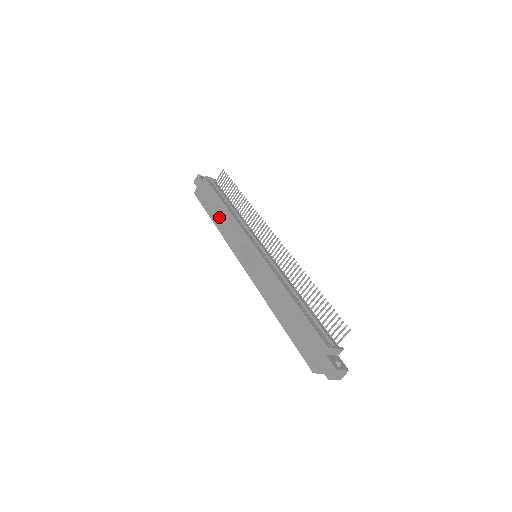
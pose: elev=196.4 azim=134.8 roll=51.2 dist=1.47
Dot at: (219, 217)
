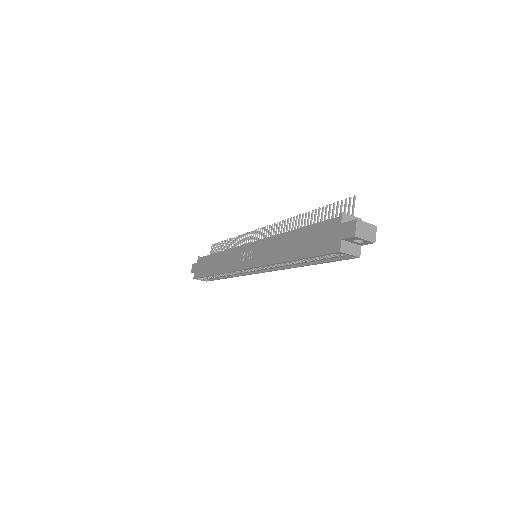
Dot at: (216, 265)
